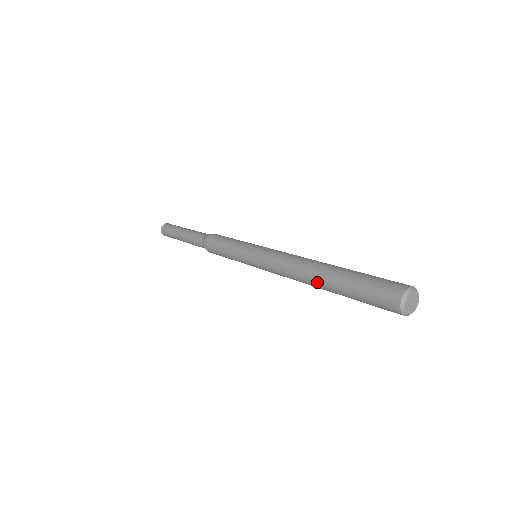
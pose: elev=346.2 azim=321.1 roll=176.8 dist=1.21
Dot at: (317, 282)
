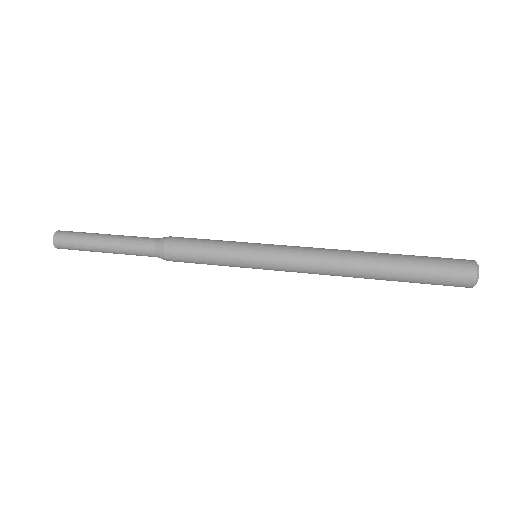
Dot at: occluded
